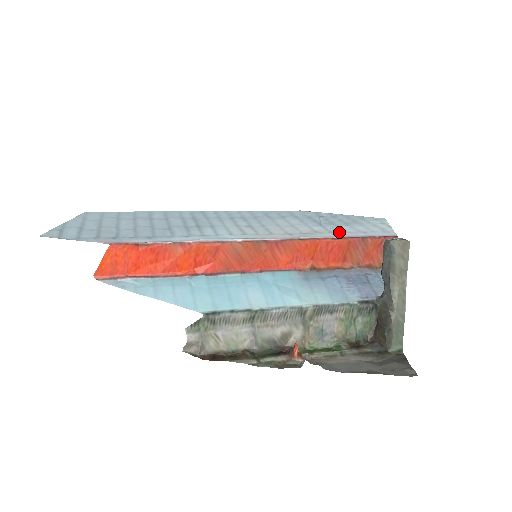
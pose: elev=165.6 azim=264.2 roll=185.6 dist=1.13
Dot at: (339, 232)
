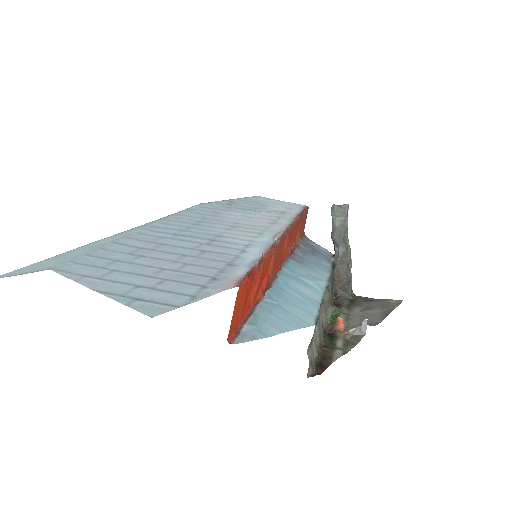
Dot at: (283, 212)
